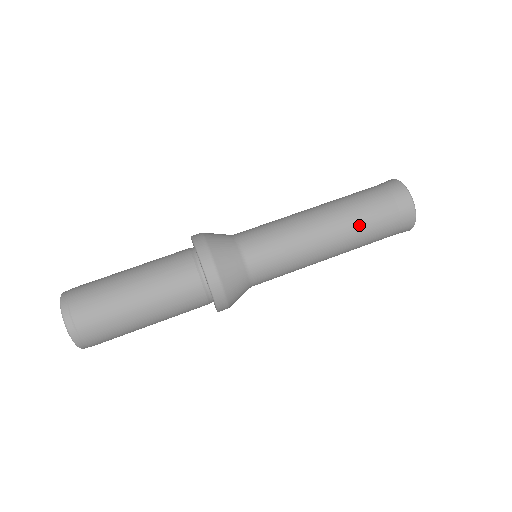
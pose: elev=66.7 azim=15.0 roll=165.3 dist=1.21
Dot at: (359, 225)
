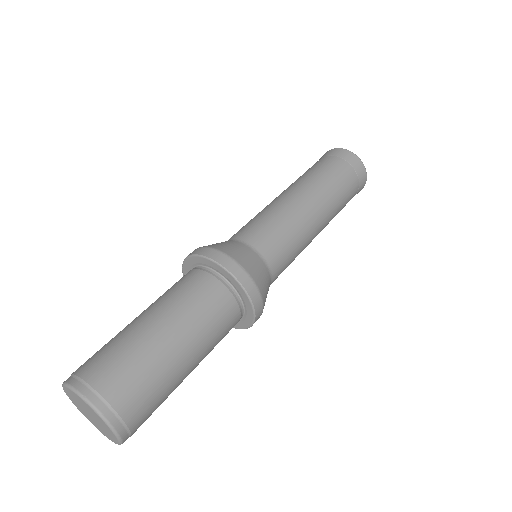
Dot at: (337, 213)
